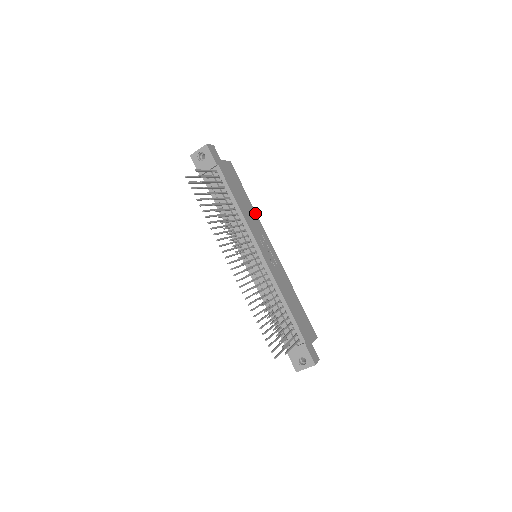
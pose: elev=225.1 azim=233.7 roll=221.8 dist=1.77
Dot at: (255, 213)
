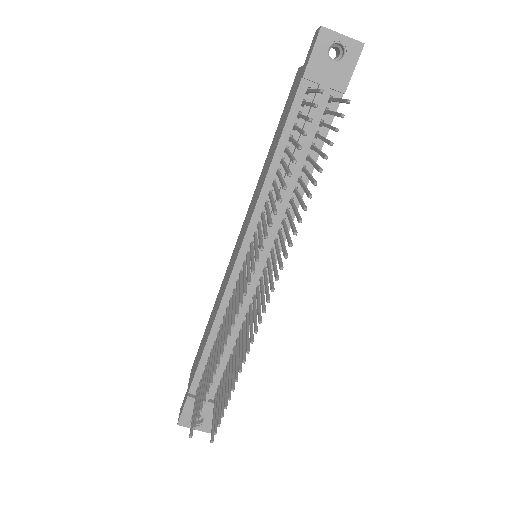
Dot at: occluded
